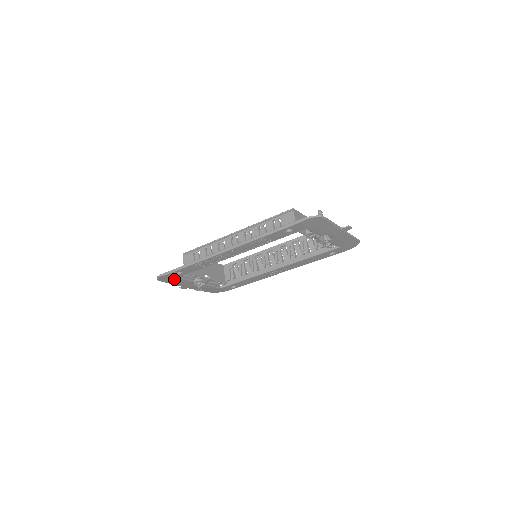
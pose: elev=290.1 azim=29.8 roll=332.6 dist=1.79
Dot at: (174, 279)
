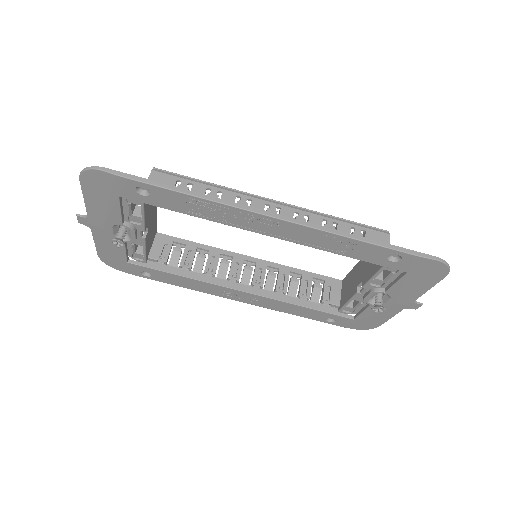
Dot at: (109, 194)
